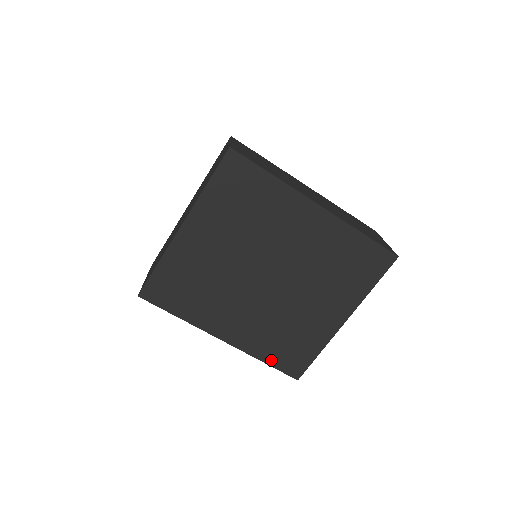
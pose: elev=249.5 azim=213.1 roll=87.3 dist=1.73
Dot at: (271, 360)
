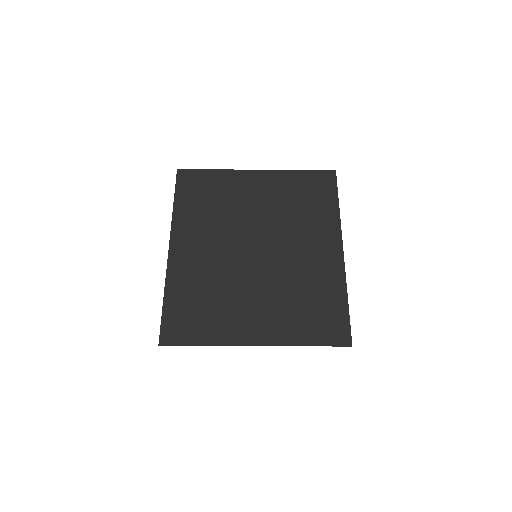
Dot at: (170, 304)
